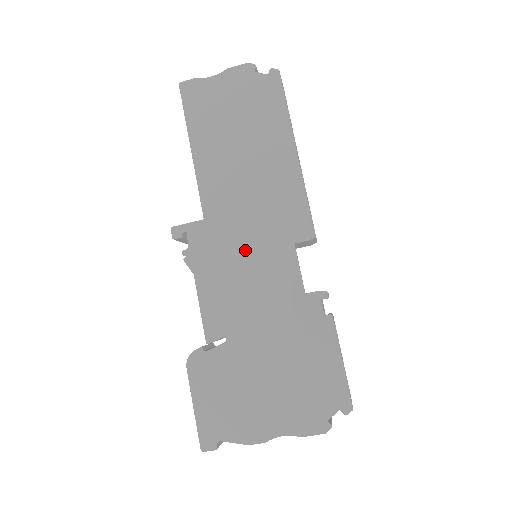
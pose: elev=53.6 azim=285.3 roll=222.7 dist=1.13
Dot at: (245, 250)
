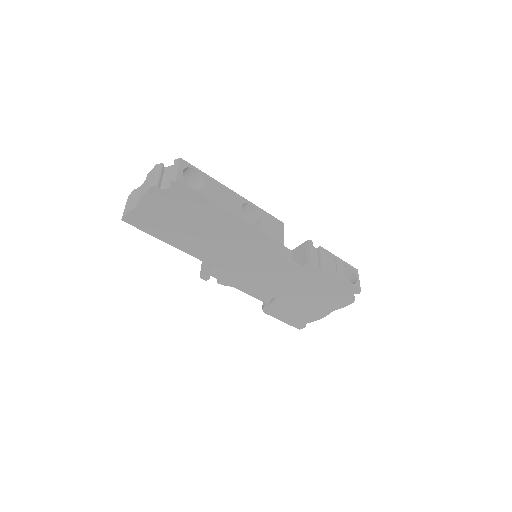
Dot at: (250, 267)
